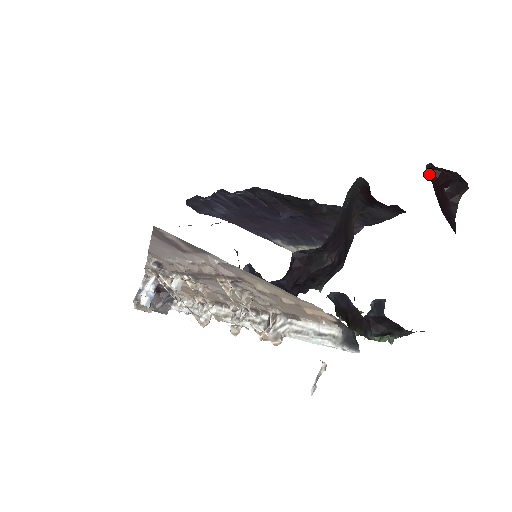
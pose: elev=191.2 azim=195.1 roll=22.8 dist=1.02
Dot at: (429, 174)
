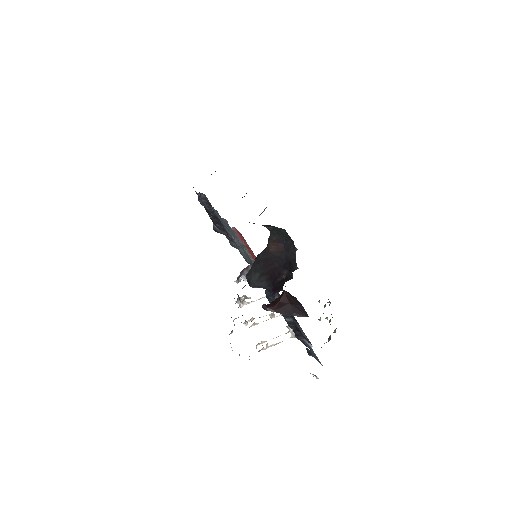
Dot at: (268, 307)
